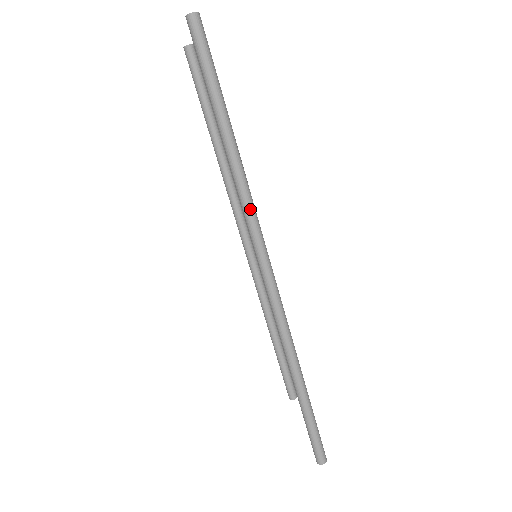
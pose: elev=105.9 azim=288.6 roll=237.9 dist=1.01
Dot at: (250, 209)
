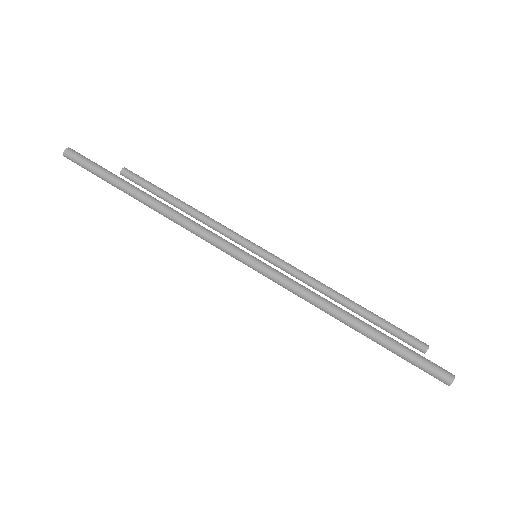
Dot at: (190, 225)
